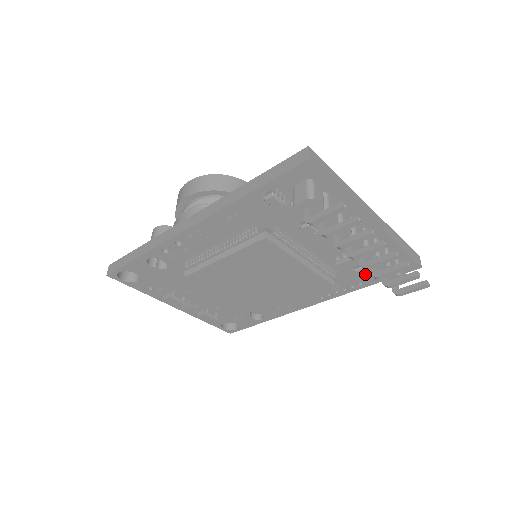
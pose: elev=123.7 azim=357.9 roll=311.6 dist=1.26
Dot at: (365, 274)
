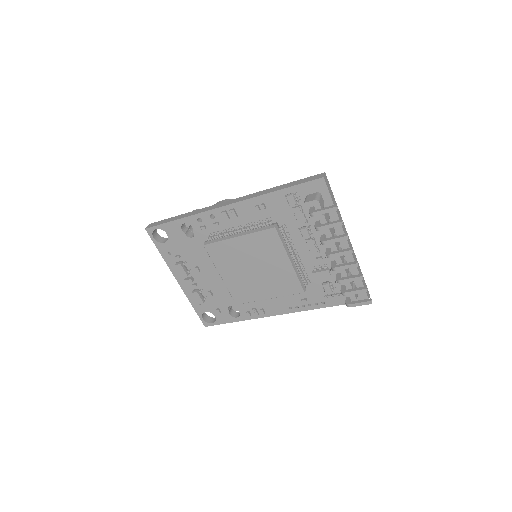
Dot at: (329, 290)
